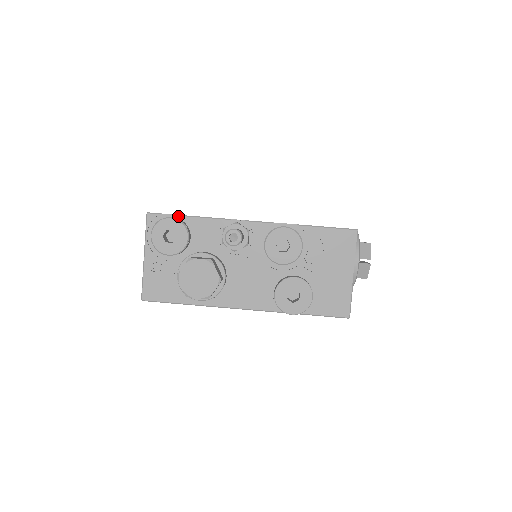
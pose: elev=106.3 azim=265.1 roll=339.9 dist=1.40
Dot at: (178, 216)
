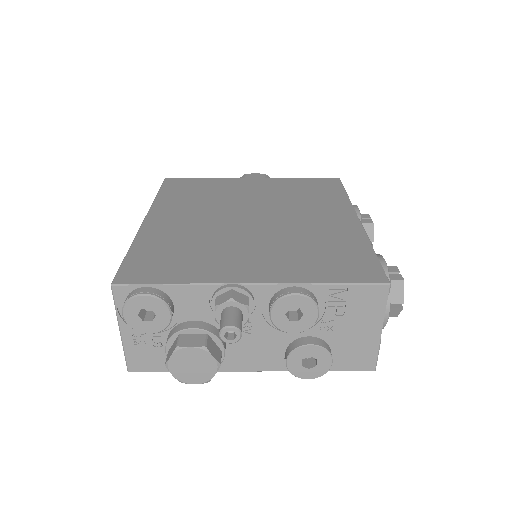
Dot at: (153, 285)
